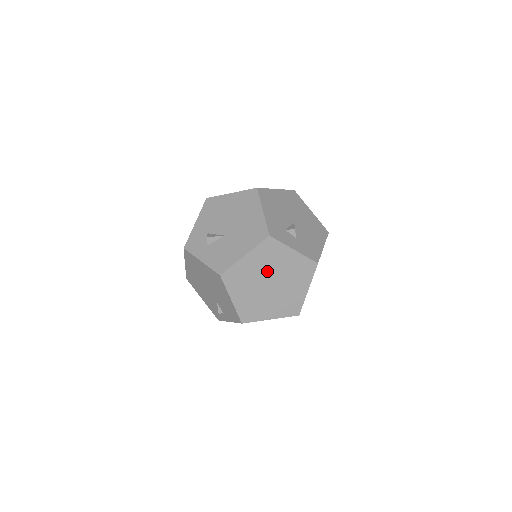
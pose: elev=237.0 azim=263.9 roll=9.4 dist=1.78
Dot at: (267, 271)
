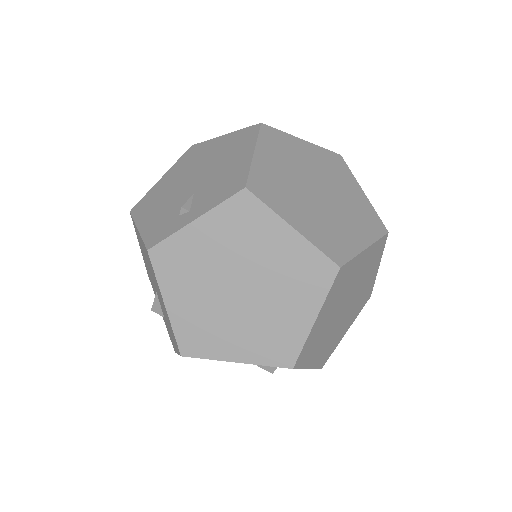
Dot at: (321, 176)
